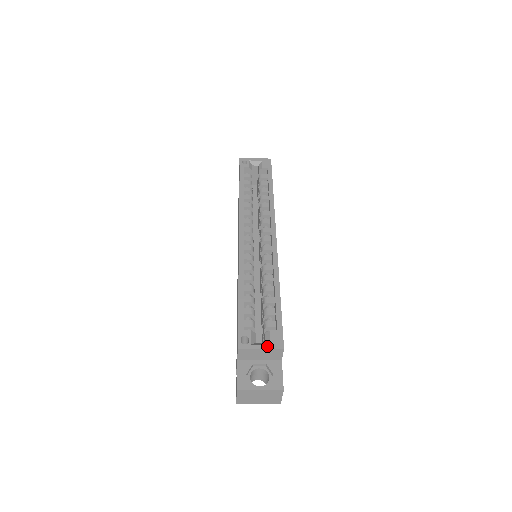
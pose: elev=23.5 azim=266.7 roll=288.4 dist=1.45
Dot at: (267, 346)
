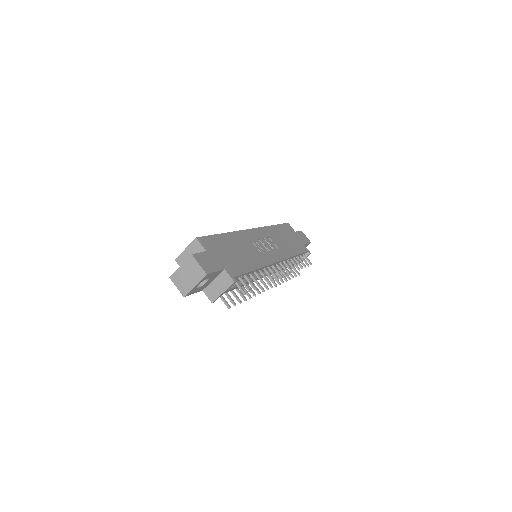
Dot at: (189, 245)
